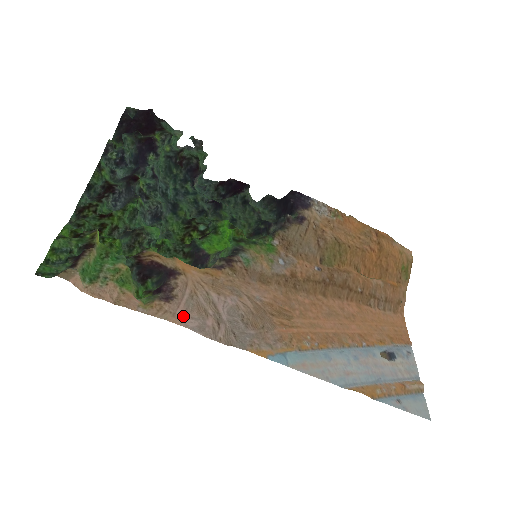
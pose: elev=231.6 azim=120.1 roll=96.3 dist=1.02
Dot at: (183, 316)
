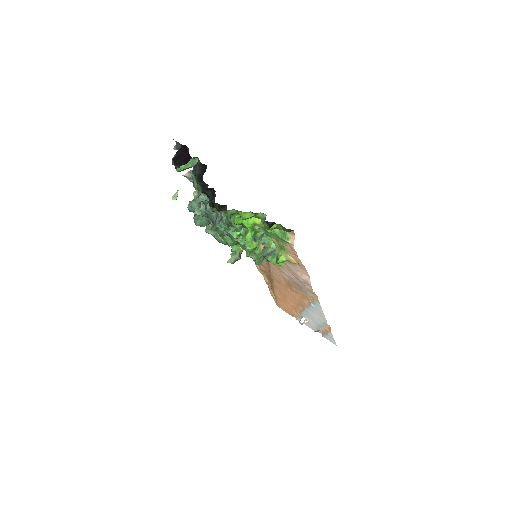
Dot at: (302, 272)
